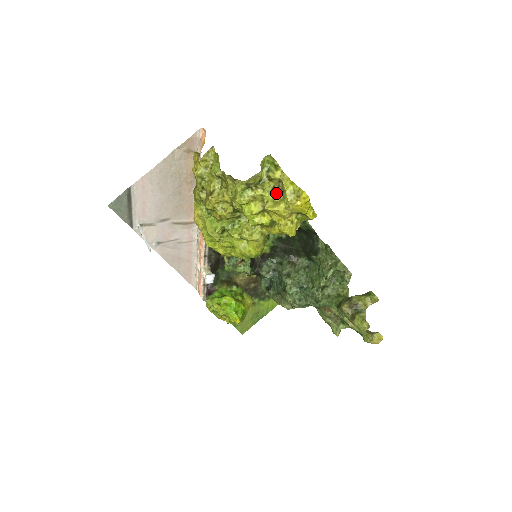
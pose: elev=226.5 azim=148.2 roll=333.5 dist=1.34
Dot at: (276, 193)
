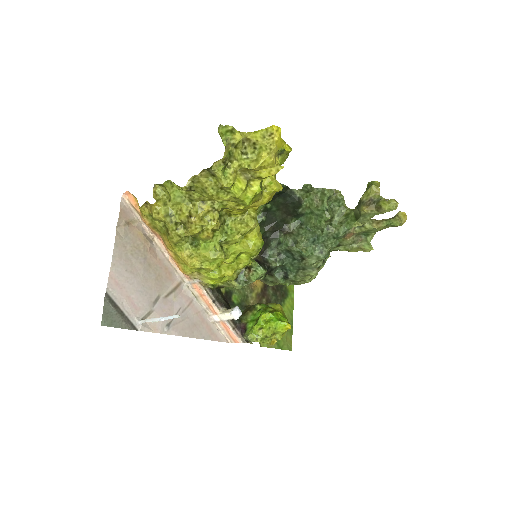
Dot at: (248, 154)
